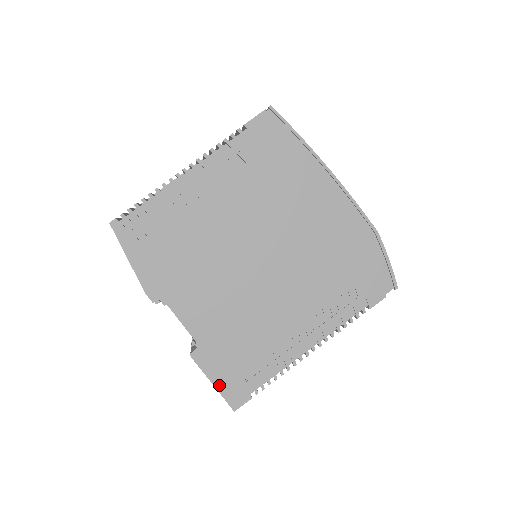
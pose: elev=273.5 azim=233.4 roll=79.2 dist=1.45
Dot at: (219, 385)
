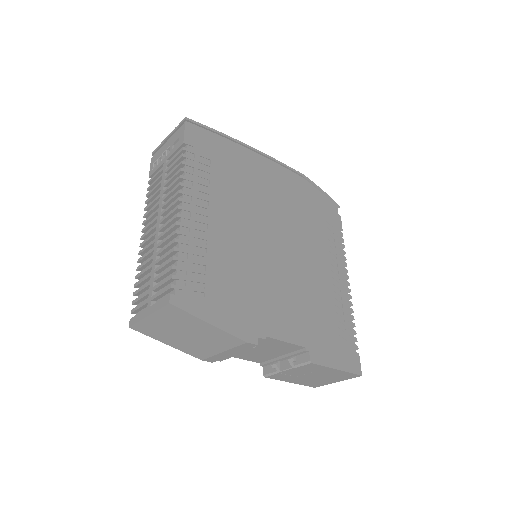
Dot at: (341, 366)
